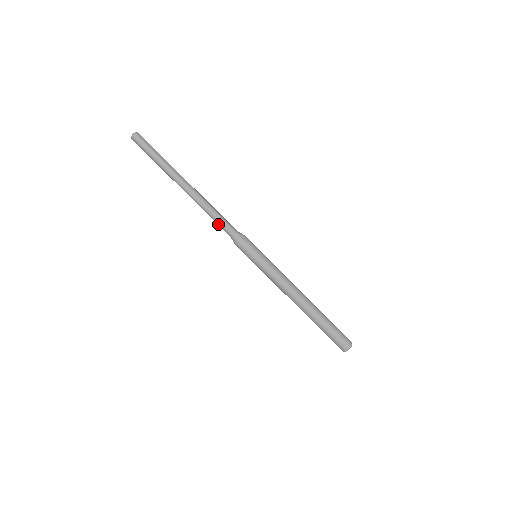
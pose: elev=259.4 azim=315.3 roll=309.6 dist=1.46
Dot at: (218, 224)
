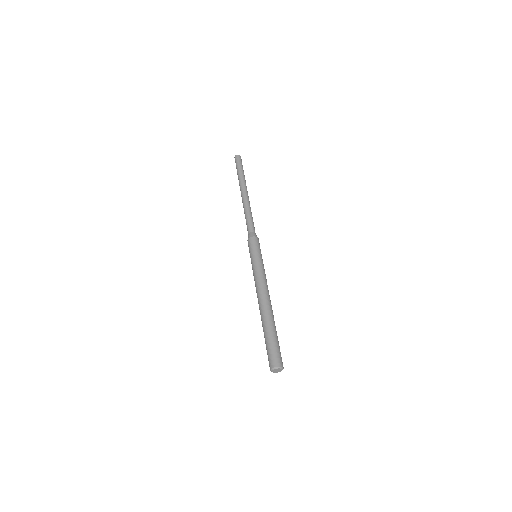
Dot at: (246, 224)
